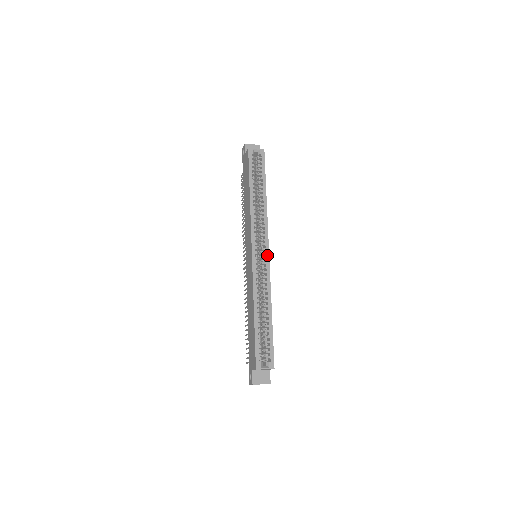
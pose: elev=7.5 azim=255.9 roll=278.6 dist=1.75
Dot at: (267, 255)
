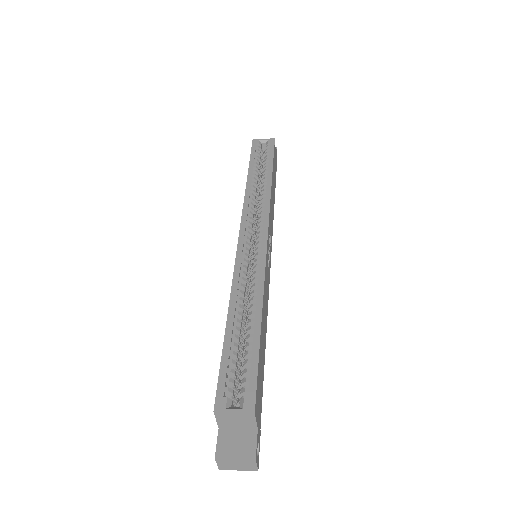
Dot at: (264, 238)
